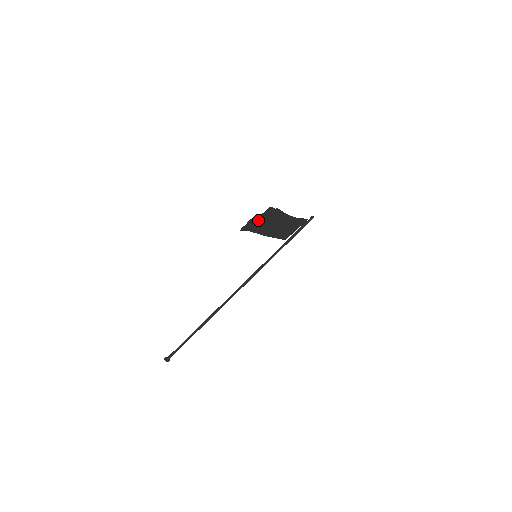
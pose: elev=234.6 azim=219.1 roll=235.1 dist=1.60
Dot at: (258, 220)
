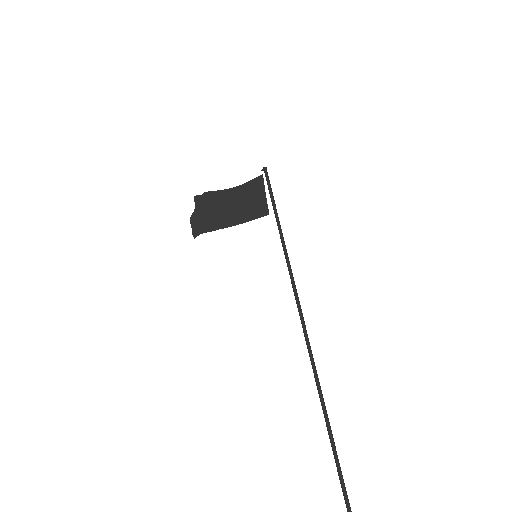
Dot at: (200, 217)
